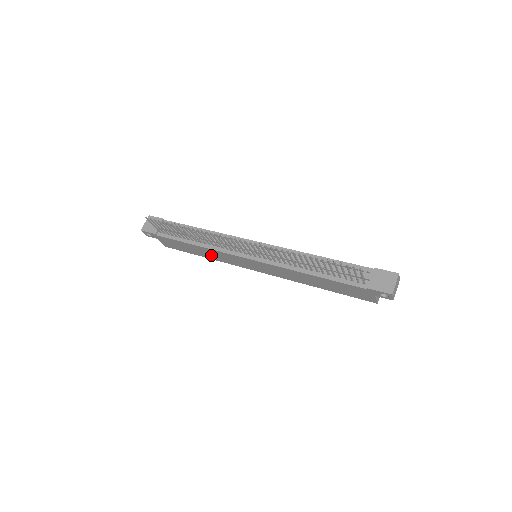
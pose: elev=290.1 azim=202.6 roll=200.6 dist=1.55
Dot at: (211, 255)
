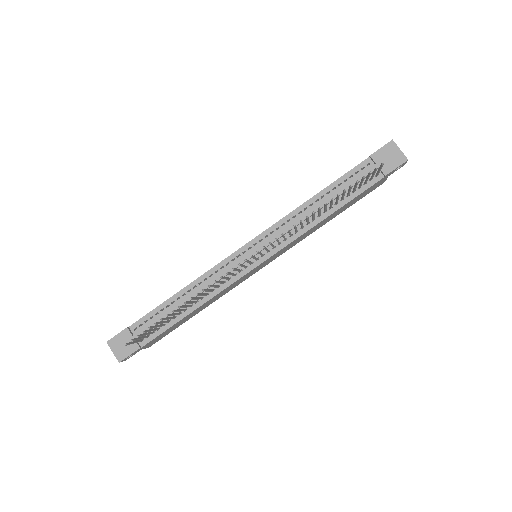
Dot at: (210, 302)
